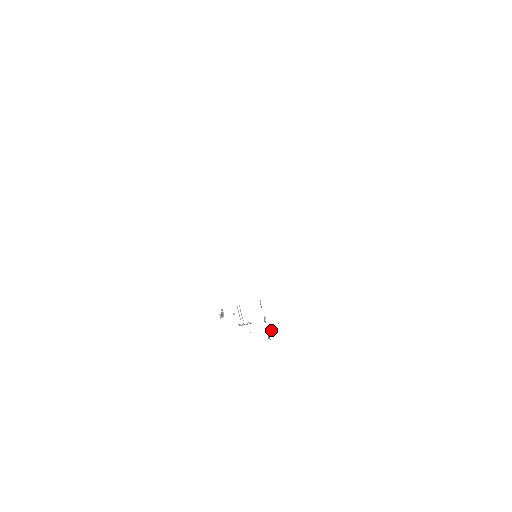
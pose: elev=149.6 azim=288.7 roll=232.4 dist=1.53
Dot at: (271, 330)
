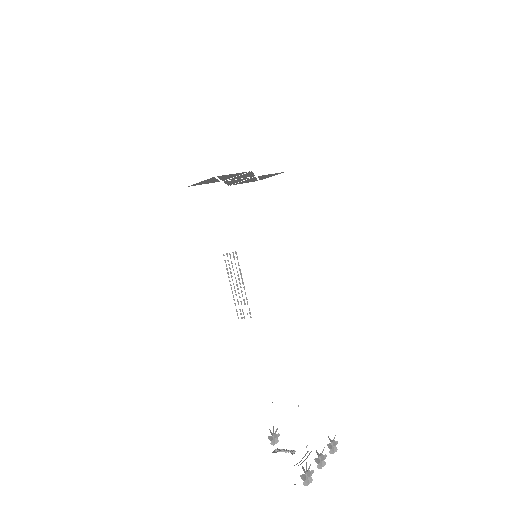
Dot at: (272, 402)
